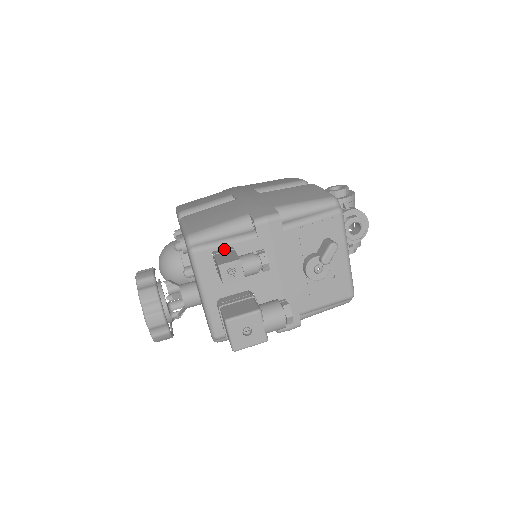
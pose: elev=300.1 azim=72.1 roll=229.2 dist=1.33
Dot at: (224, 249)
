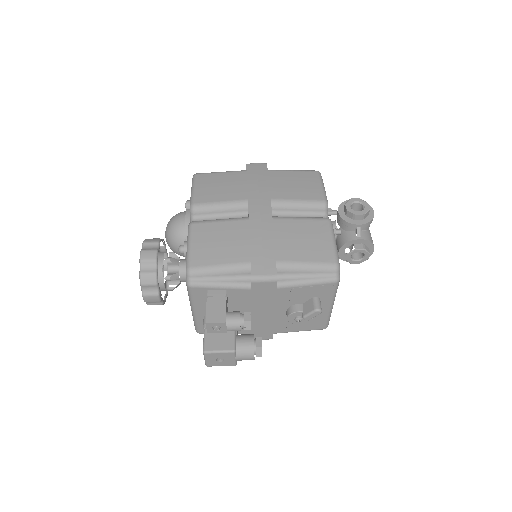
Dot at: (218, 291)
